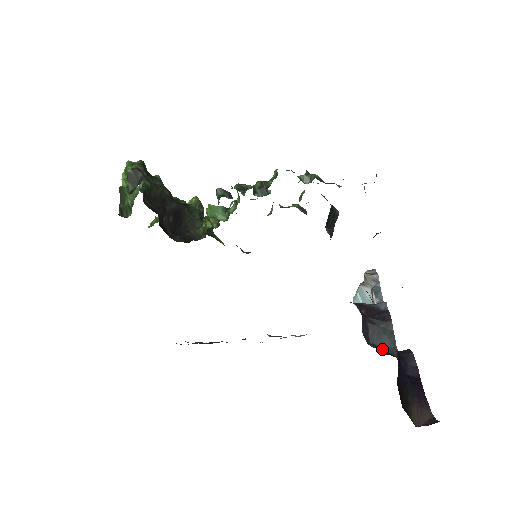
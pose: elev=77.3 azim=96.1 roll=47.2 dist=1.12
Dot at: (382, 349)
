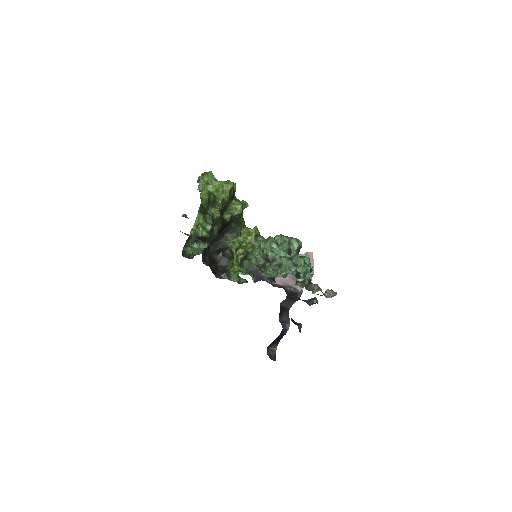
Dot at: (285, 306)
